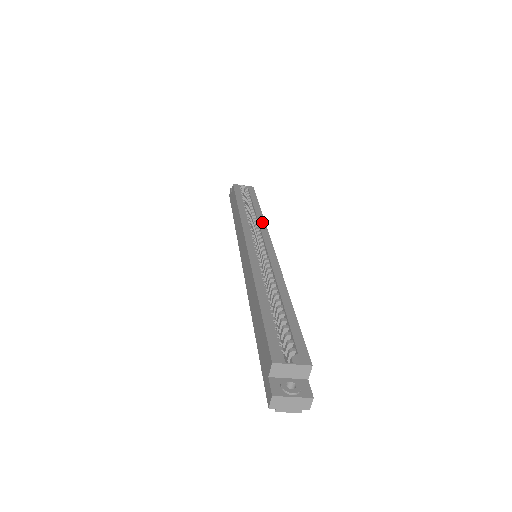
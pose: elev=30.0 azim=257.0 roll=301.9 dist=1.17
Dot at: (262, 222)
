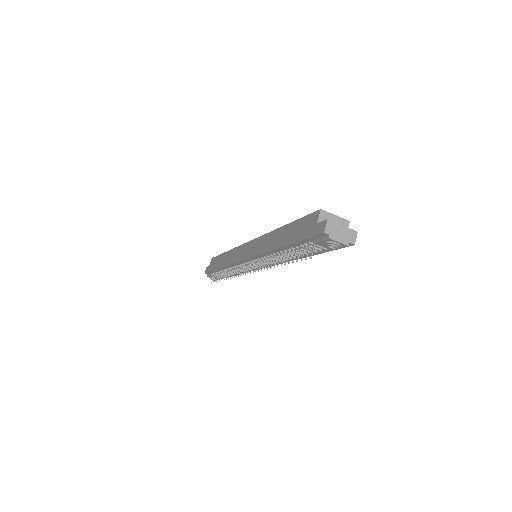
Dot at: occluded
